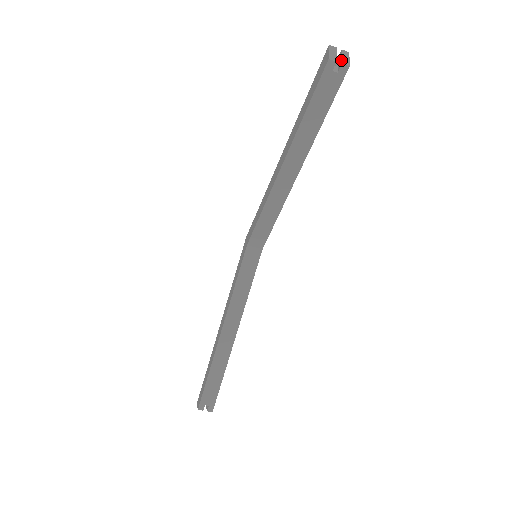
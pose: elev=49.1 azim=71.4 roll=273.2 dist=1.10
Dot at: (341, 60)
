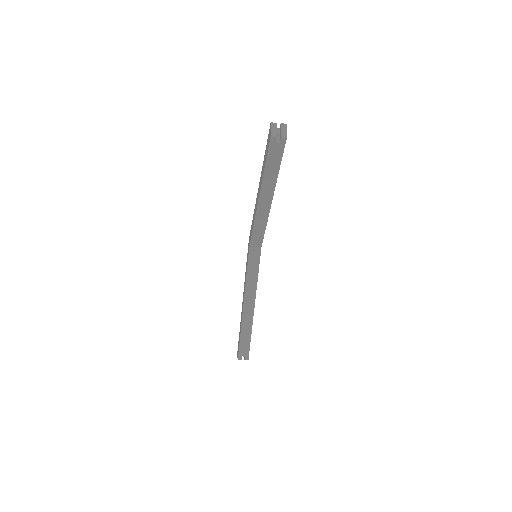
Dot at: (280, 134)
